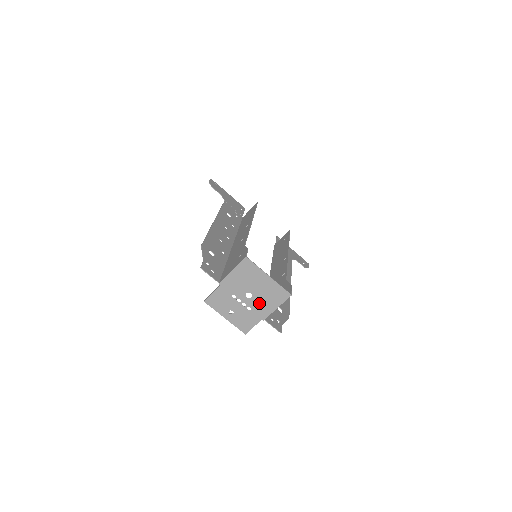
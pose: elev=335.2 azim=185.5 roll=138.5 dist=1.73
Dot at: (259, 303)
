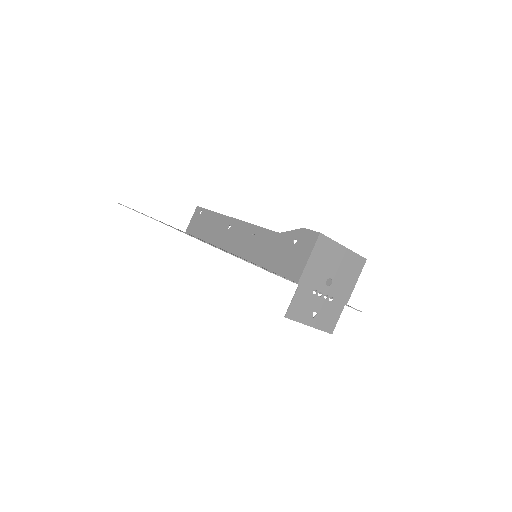
Dot at: (340, 286)
